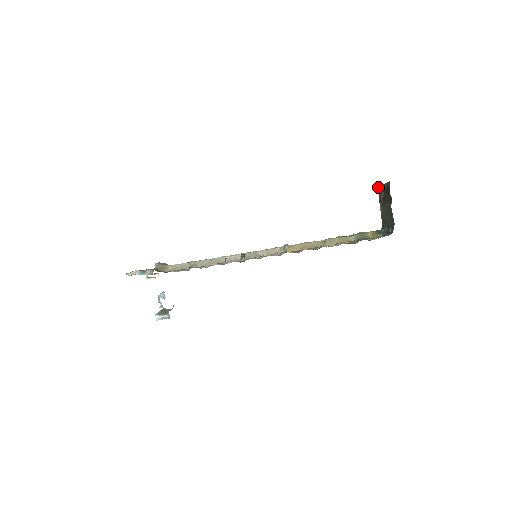
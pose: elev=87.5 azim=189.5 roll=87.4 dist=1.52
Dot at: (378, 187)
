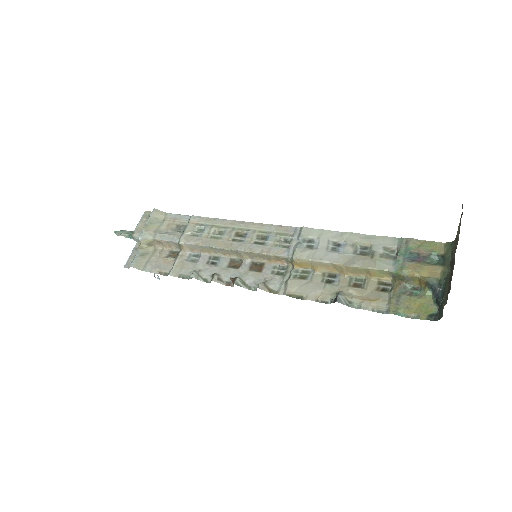
Dot at: occluded
